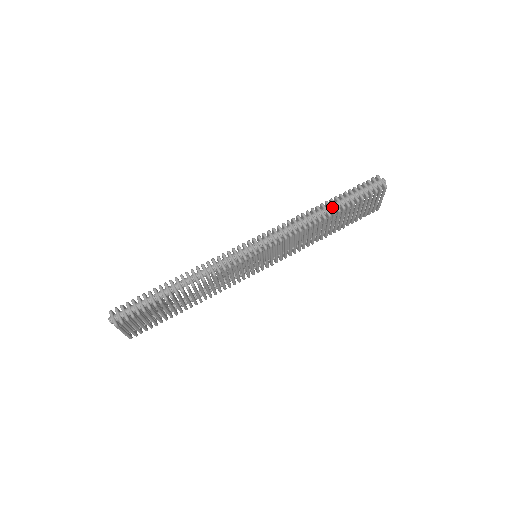
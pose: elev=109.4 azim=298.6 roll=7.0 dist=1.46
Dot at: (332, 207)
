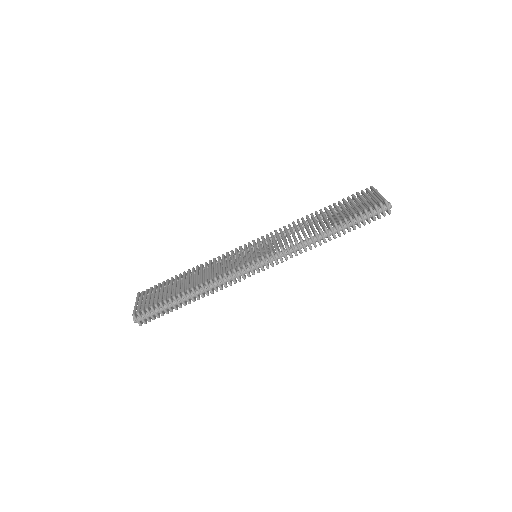
Dot at: (334, 233)
